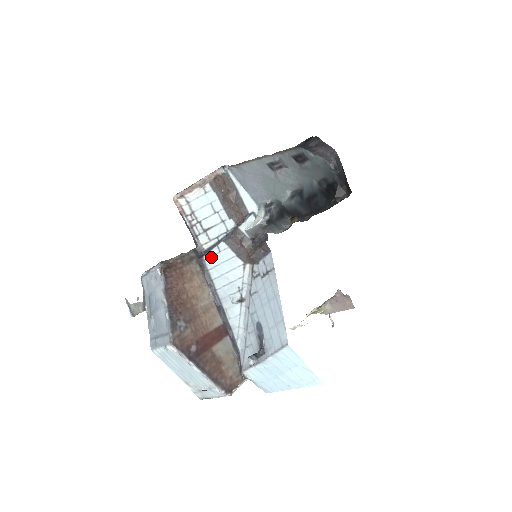
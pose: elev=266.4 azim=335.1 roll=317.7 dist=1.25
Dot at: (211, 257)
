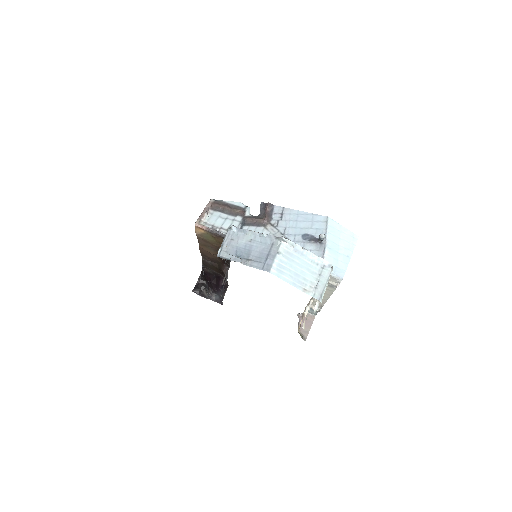
Dot at: occluded
